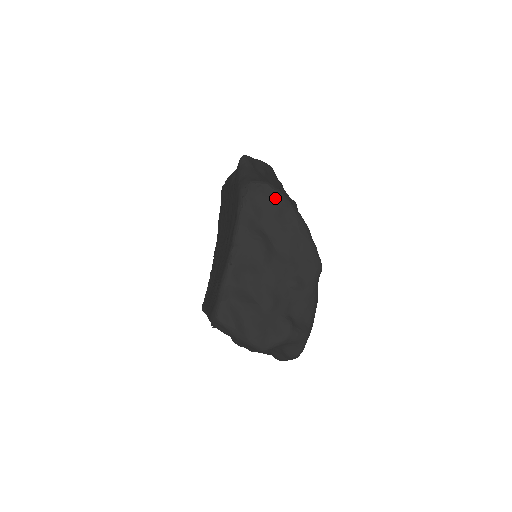
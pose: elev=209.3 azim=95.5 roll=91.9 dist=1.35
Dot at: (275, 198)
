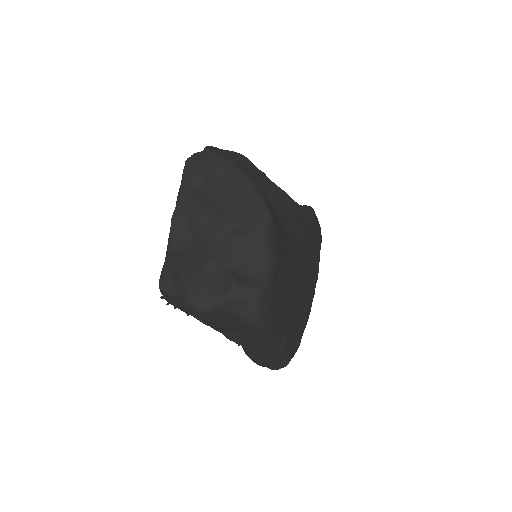
Dot at: (215, 160)
